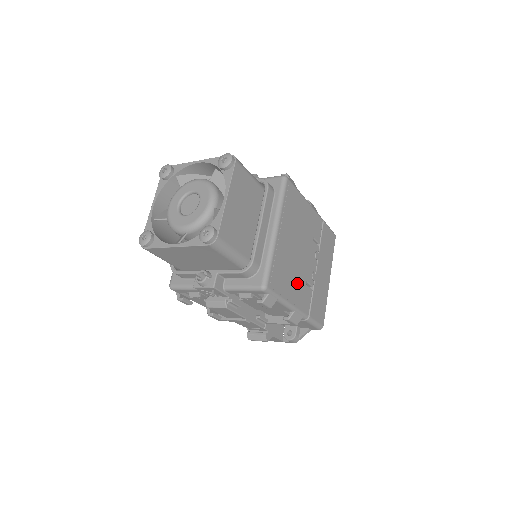
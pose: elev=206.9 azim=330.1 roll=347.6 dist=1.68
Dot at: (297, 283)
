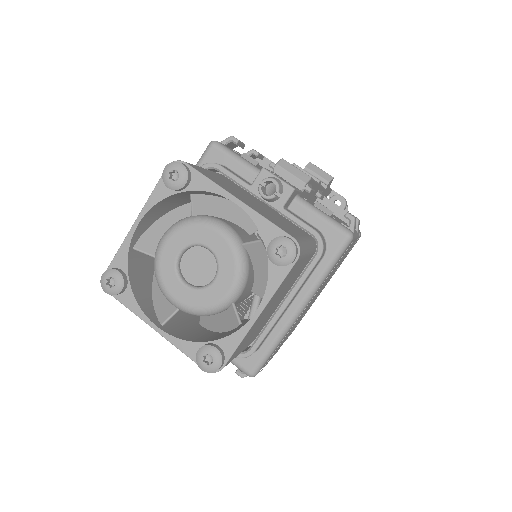
Dot at: occluded
